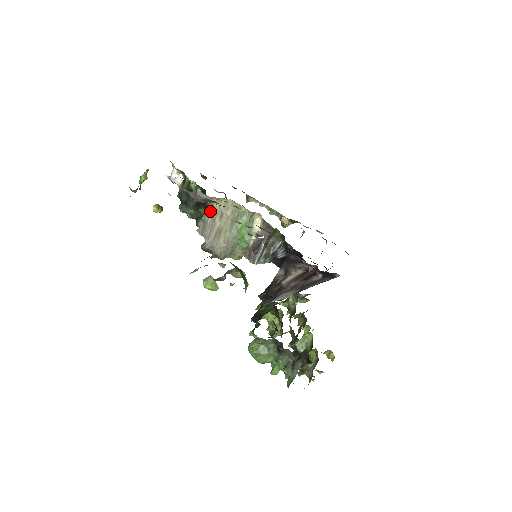
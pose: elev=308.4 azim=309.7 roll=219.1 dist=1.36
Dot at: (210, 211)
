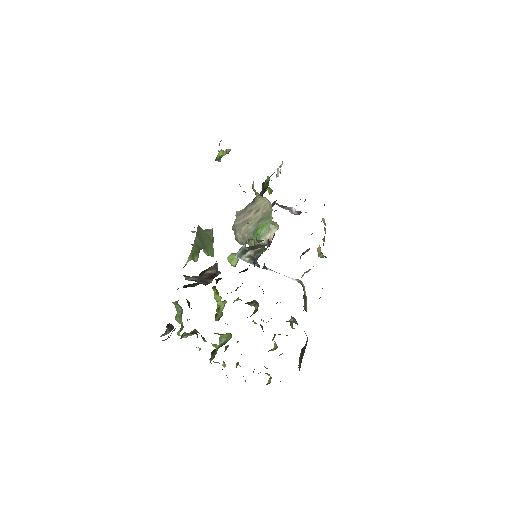
Dot at: (254, 203)
